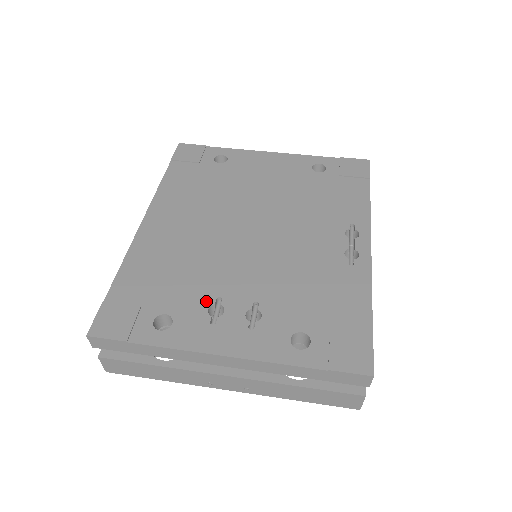
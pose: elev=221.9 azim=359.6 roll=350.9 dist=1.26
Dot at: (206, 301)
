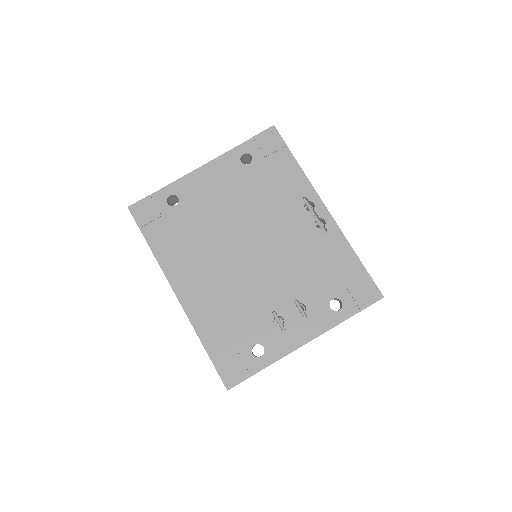
Dot at: (268, 320)
